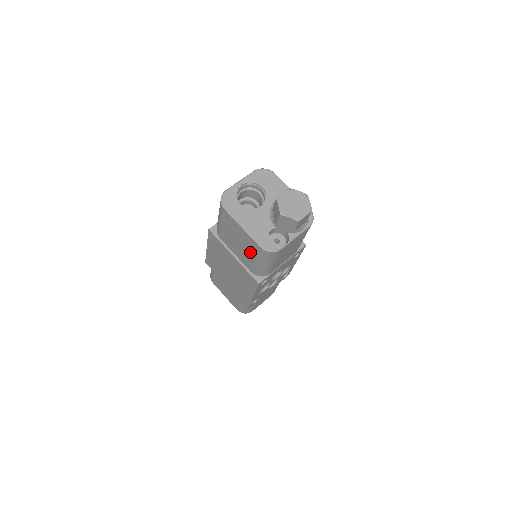
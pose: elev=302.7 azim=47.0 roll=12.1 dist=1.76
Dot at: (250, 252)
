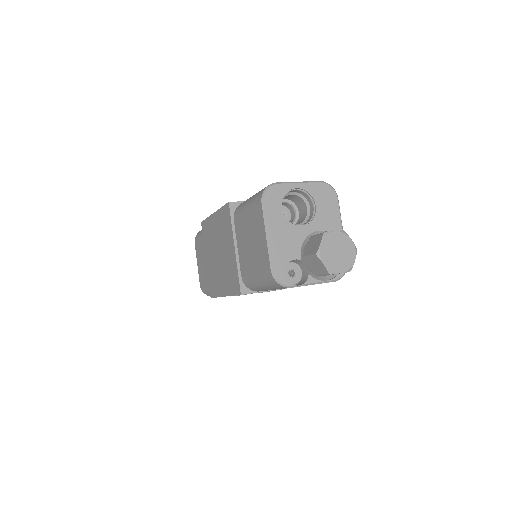
Dot at: (256, 263)
